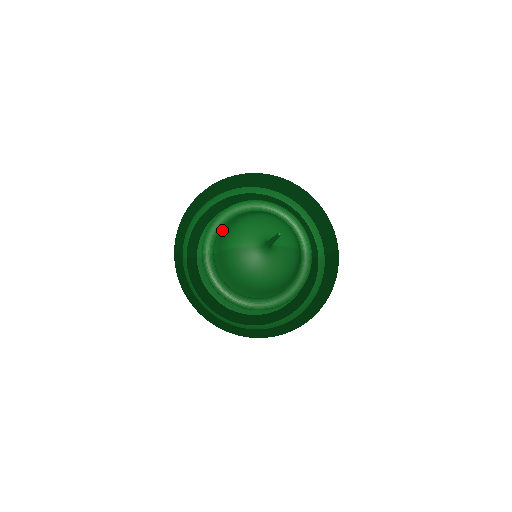
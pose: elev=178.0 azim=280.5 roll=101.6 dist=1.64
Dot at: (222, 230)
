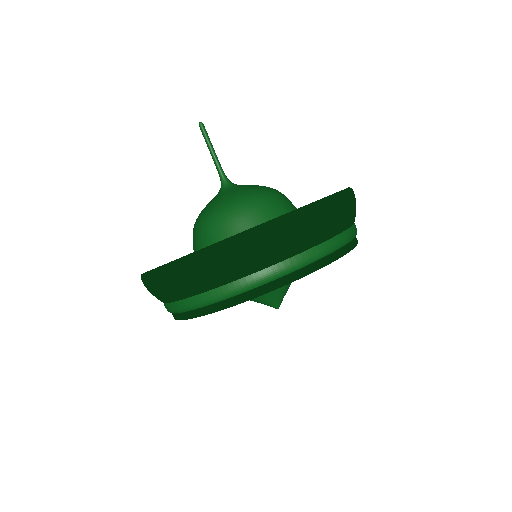
Dot at: occluded
